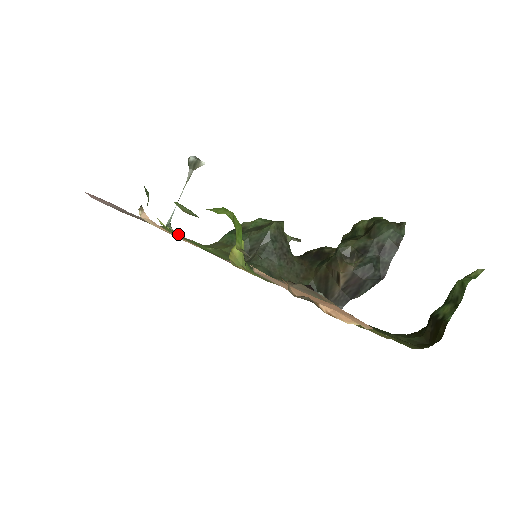
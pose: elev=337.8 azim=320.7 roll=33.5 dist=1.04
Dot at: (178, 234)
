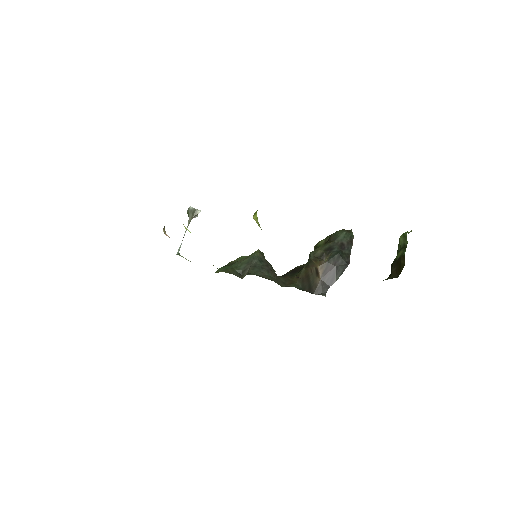
Dot at: occluded
